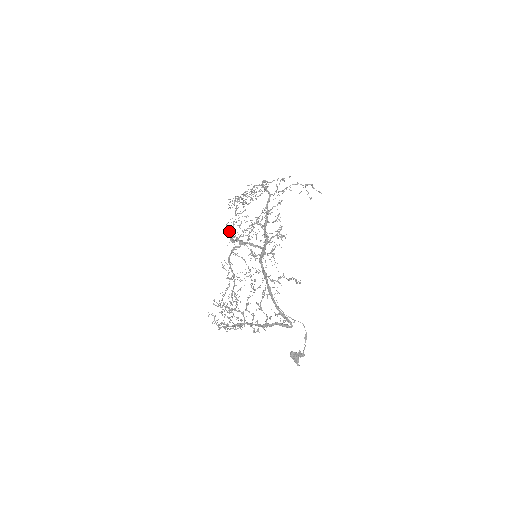
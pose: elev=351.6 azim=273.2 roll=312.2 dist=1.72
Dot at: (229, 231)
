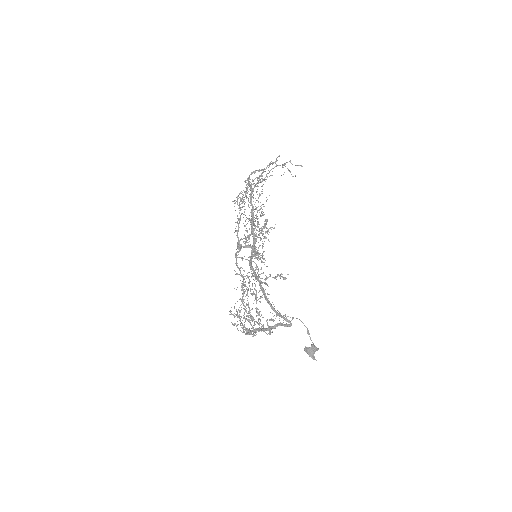
Dot at: (236, 235)
